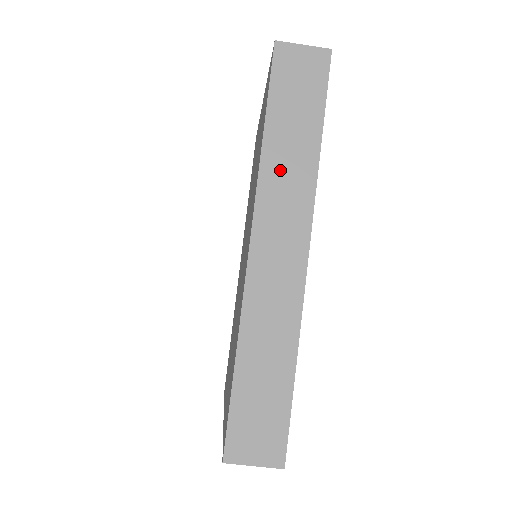
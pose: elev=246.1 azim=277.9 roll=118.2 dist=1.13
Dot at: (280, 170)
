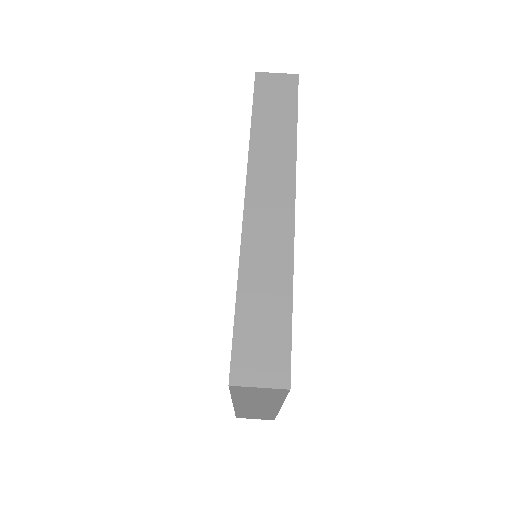
Dot at: (266, 149)
